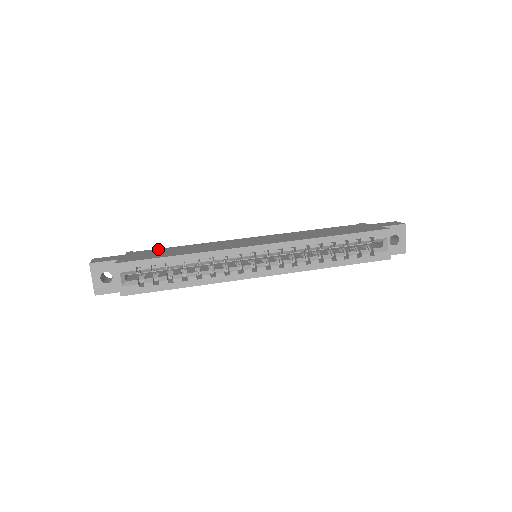
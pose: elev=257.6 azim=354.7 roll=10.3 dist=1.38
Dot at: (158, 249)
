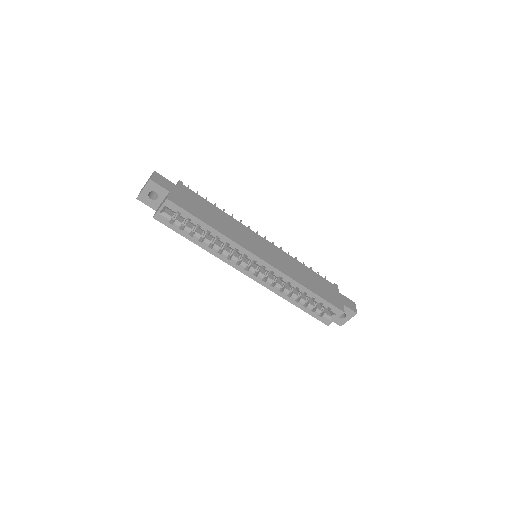
Dot at: (201, 198)
